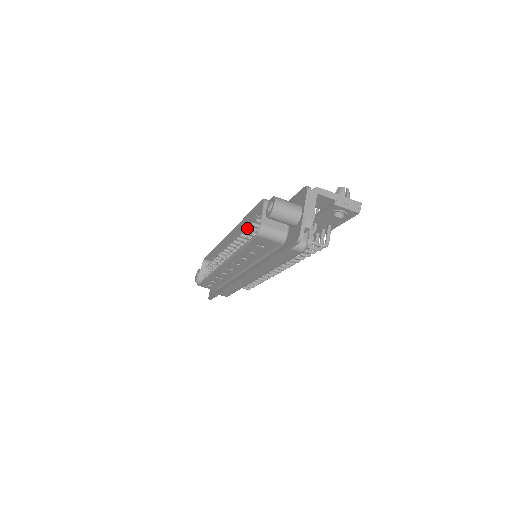
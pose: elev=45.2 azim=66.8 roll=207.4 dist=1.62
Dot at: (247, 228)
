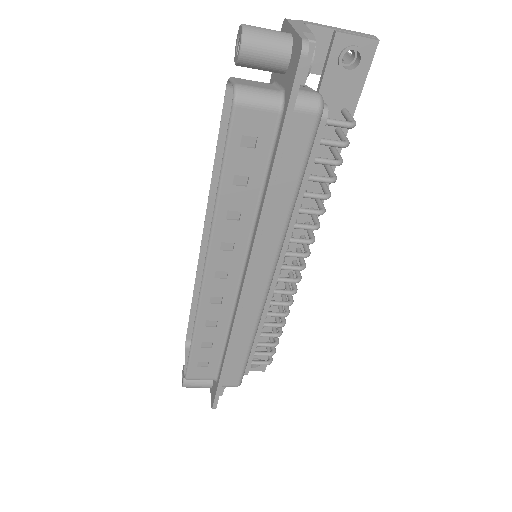
Dot at: occluded
